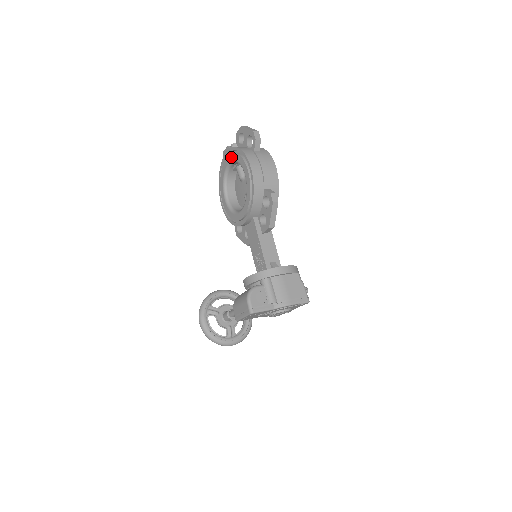
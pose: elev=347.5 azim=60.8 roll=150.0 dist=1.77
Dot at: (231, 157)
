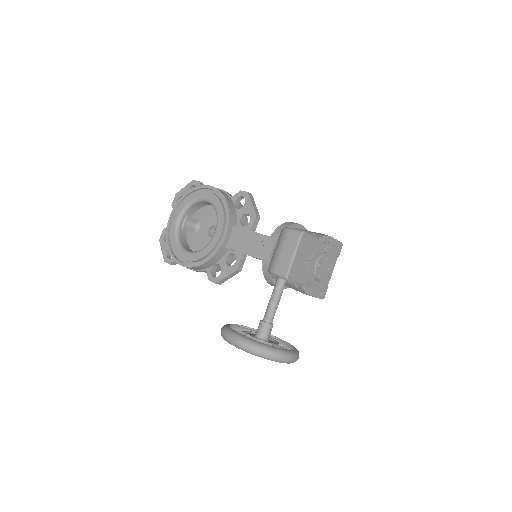
Dot at: (179, 210)
